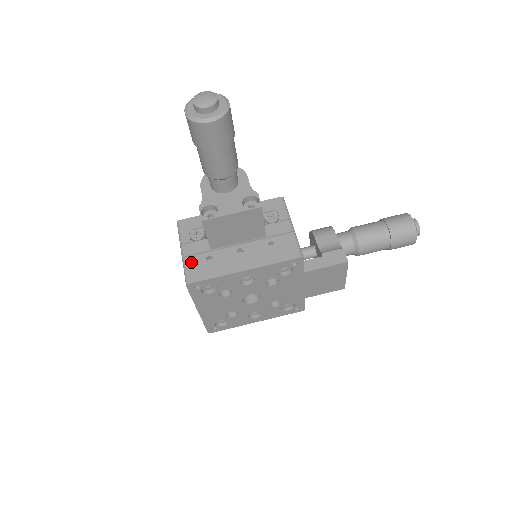
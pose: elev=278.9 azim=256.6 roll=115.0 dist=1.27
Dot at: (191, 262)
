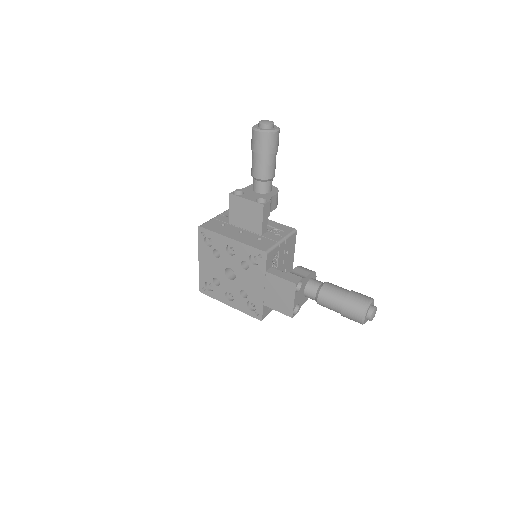
Dot at: (213, 221)
